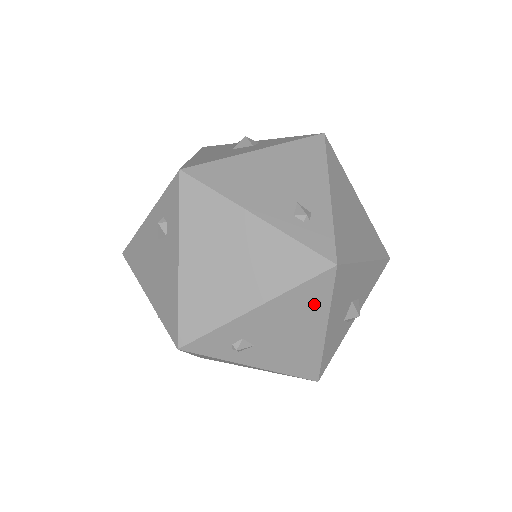
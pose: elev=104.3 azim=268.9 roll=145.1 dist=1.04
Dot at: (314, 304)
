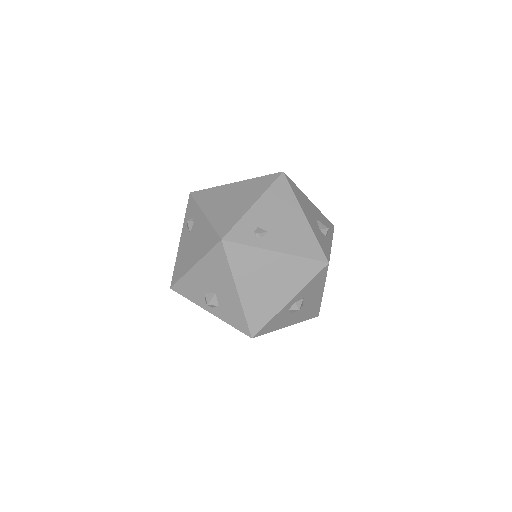
Dot at: (286, 197)
